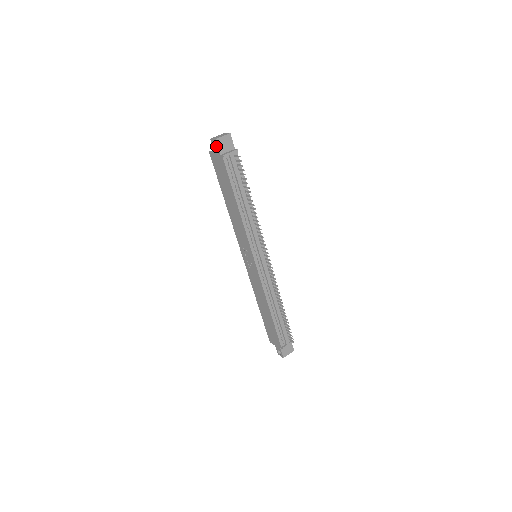
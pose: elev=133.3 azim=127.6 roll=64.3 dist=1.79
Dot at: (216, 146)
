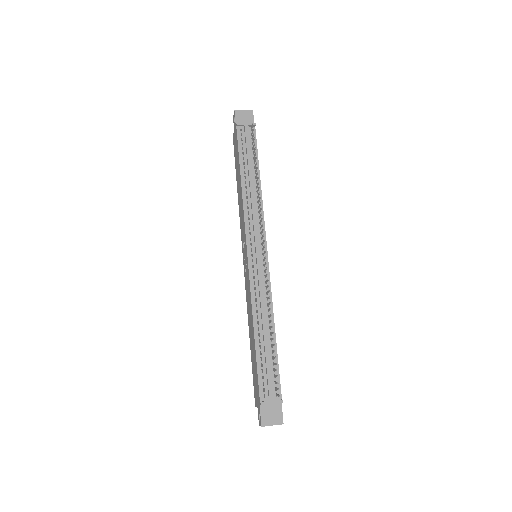
Dot at: (234, 119)
